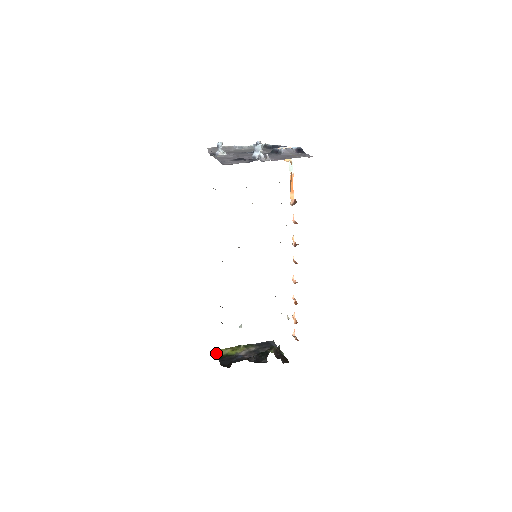
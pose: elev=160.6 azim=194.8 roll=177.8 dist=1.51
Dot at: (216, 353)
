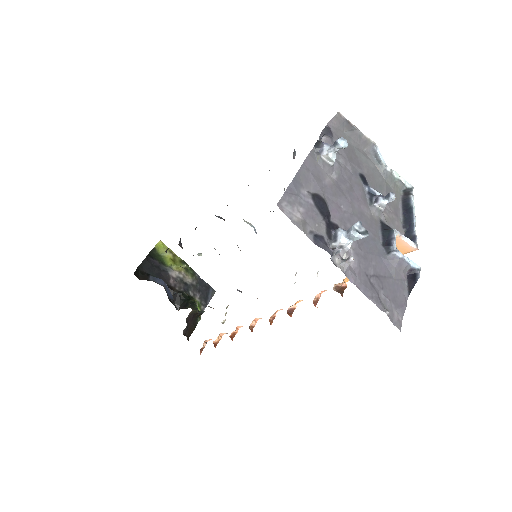
Dot at: (157, 244)
